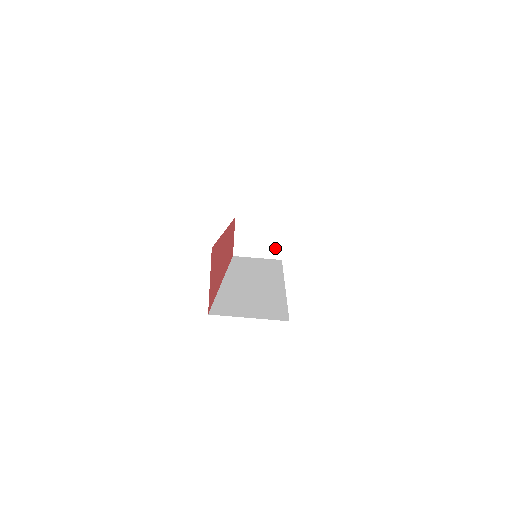
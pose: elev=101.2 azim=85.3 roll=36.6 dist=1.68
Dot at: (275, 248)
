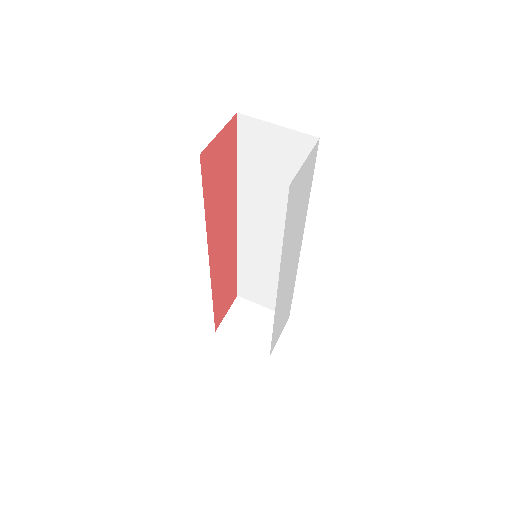
Dot at: (267, 341)
